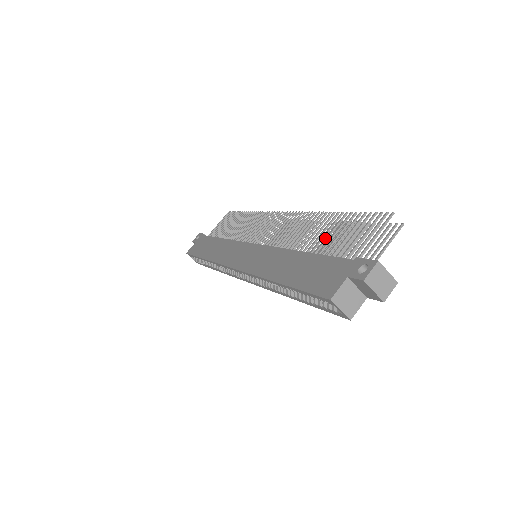
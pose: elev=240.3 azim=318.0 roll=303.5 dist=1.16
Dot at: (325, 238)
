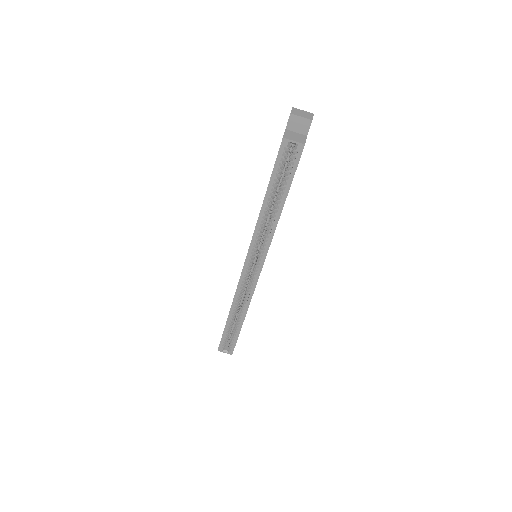
Dot at: occluded
